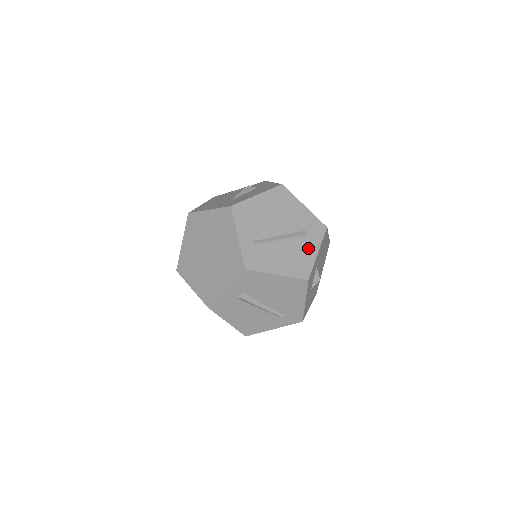
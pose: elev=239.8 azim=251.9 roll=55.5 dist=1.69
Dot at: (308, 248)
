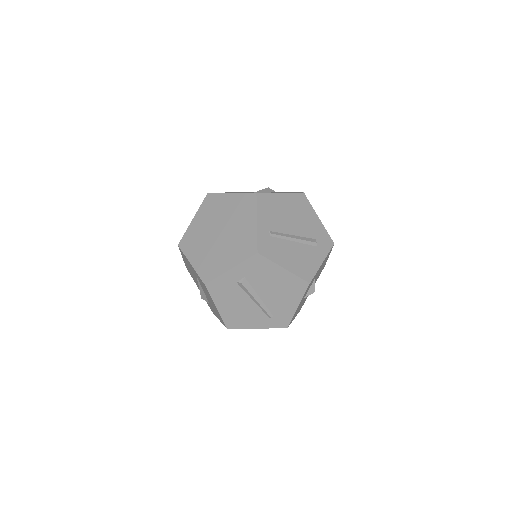
Dot at: (315, 255)
